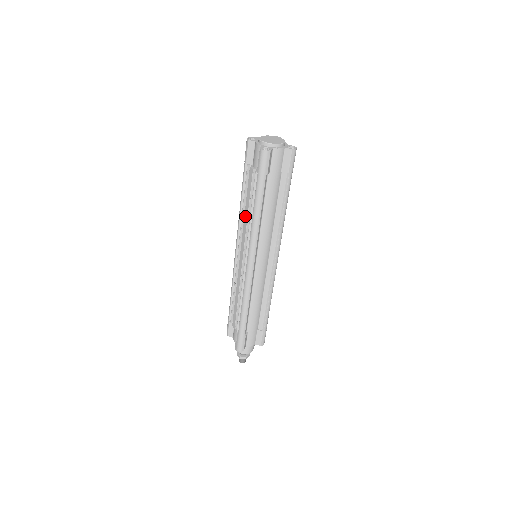
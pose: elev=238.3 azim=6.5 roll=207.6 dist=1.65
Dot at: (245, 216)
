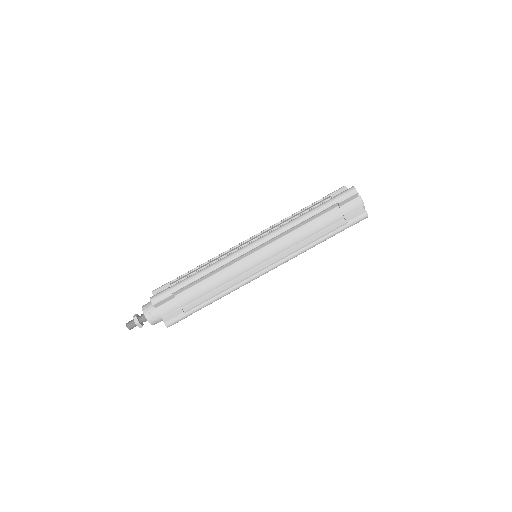
Dot at: (289, 219)
